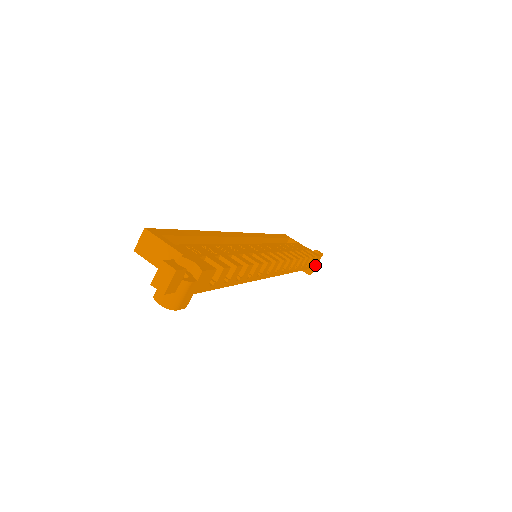
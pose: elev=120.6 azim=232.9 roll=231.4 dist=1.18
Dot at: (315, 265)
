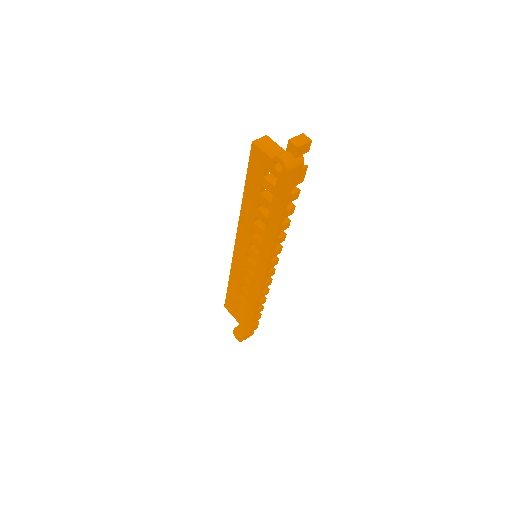
Dot at: (250, 333)
